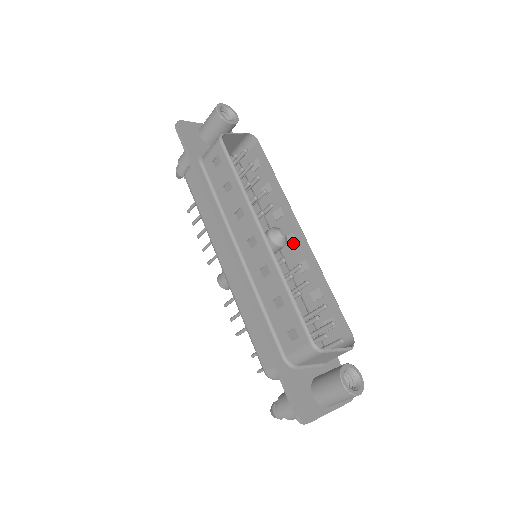
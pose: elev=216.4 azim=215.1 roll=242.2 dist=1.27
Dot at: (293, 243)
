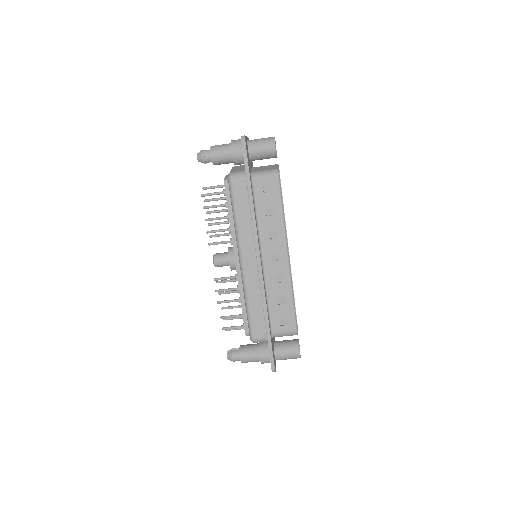
Dot at: occluded
